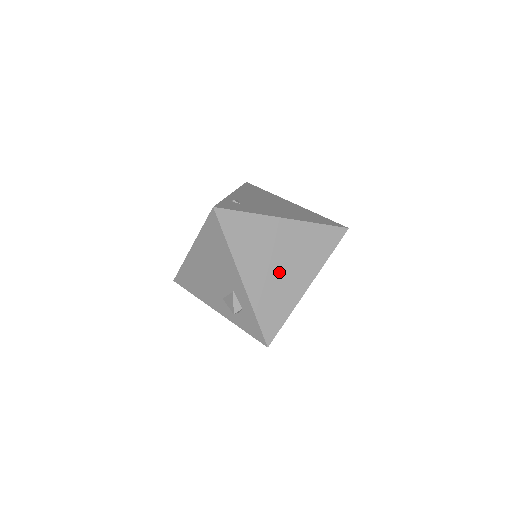
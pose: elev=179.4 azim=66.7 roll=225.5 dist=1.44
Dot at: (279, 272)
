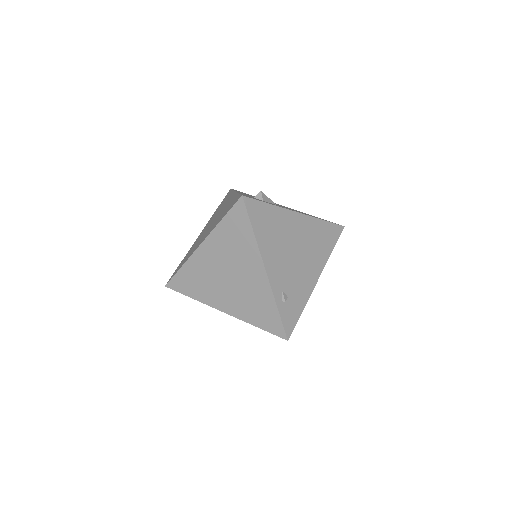
Dot at: occluded
